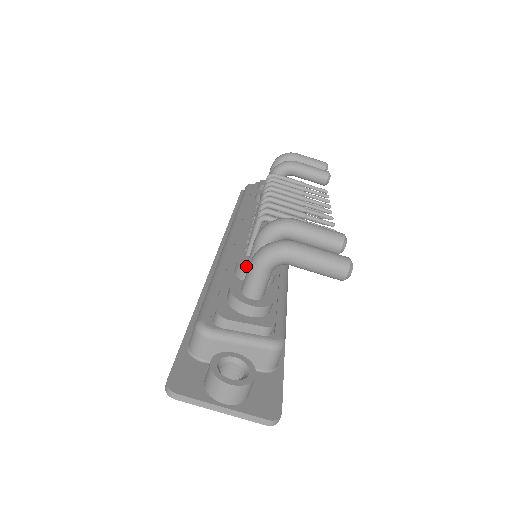
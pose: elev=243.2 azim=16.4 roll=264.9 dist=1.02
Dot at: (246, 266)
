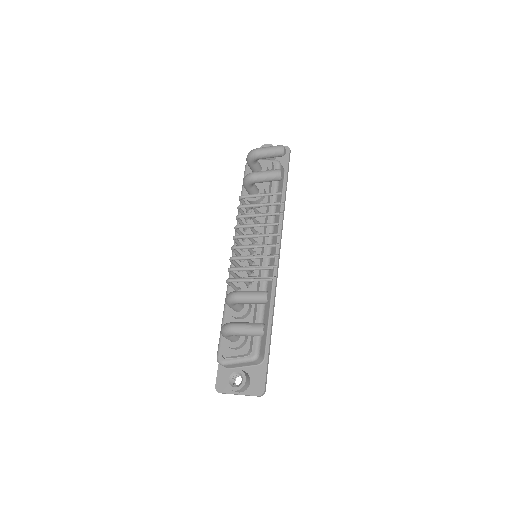
Dot at: (232, 310)
